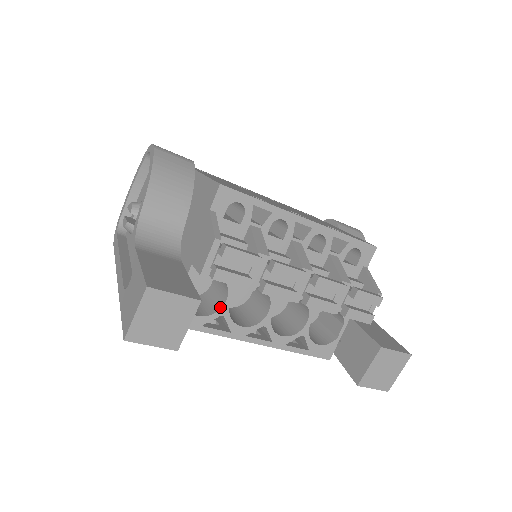
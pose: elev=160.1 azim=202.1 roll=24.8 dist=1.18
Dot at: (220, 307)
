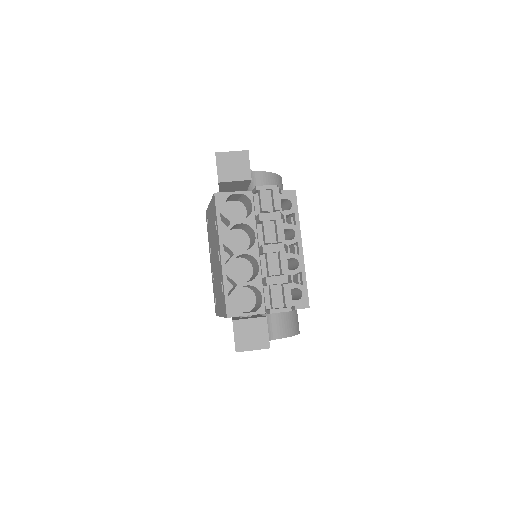
Dot at: (234, 219)
